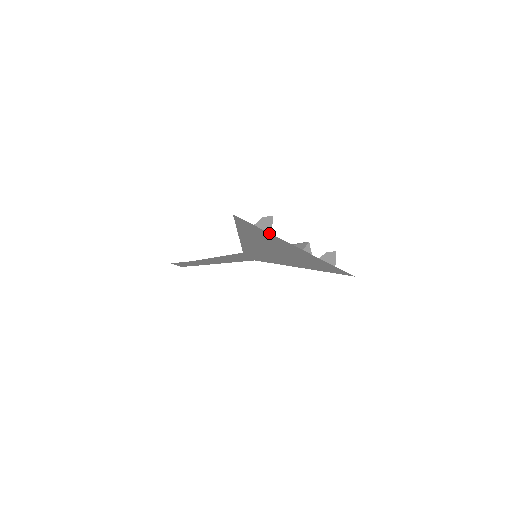
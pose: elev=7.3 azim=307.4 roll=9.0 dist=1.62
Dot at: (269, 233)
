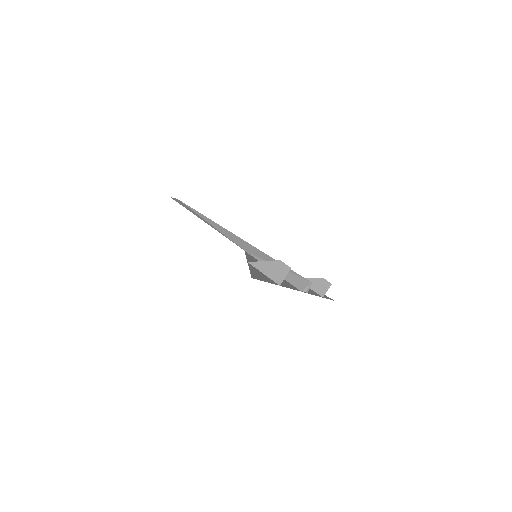
Dot at: (278, 284)
